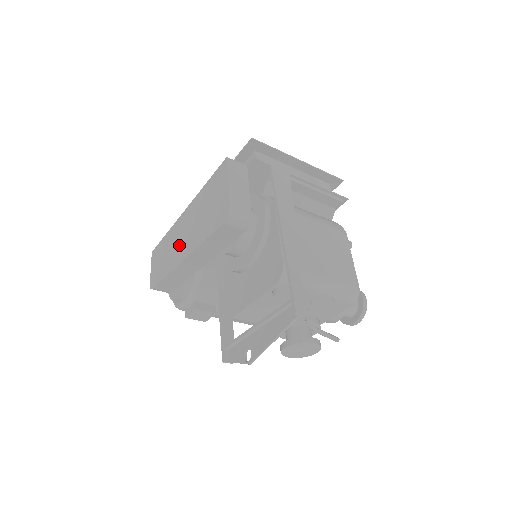
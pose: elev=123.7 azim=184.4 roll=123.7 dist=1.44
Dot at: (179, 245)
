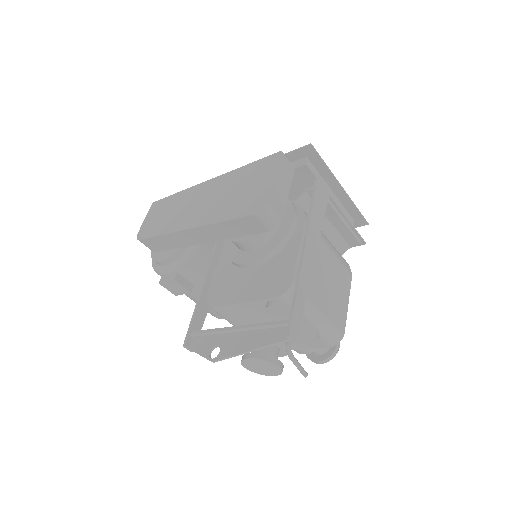
Dot at: (189, 211)
